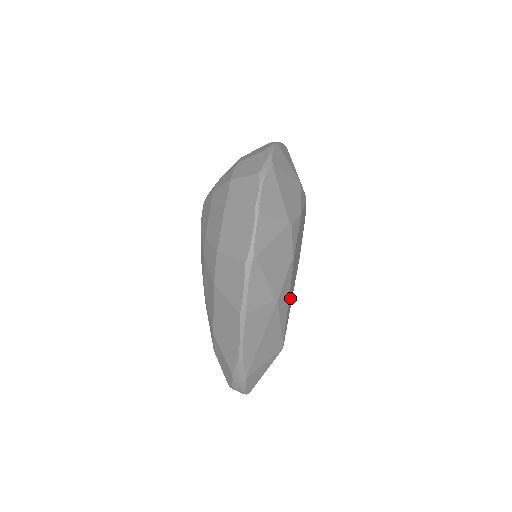
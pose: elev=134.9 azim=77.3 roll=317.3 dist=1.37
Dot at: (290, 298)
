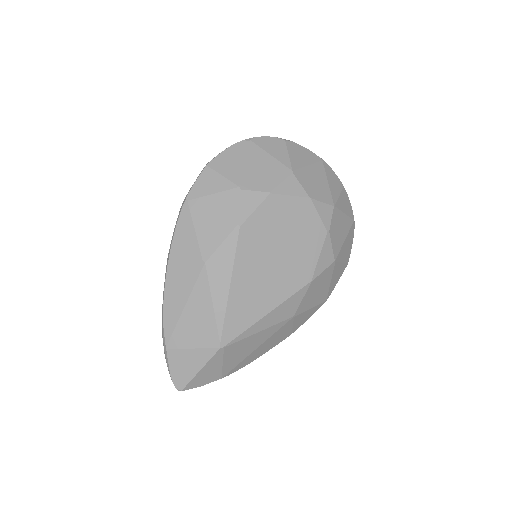
Dot at: (248, 293)
